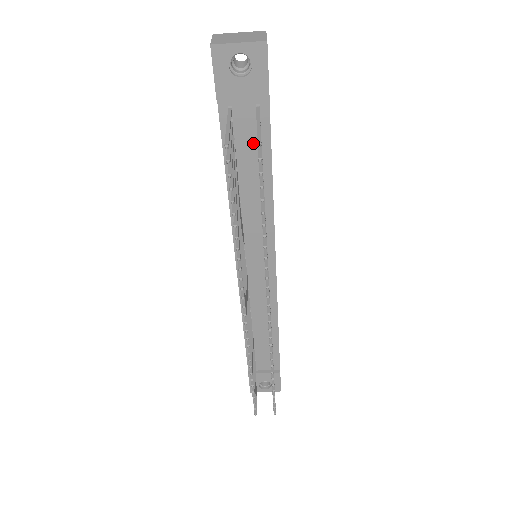
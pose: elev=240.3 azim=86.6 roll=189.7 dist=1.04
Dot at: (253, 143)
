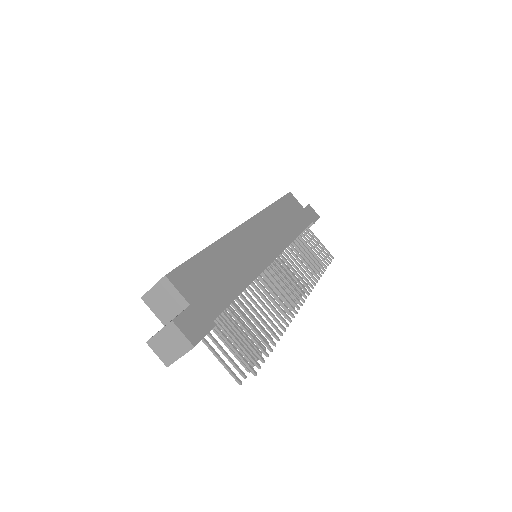
Dot at: occluded
